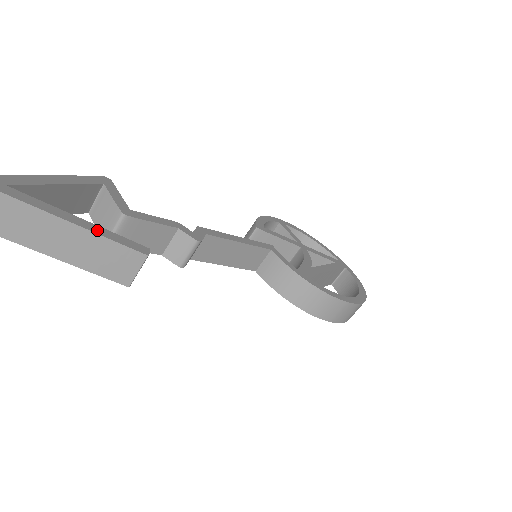
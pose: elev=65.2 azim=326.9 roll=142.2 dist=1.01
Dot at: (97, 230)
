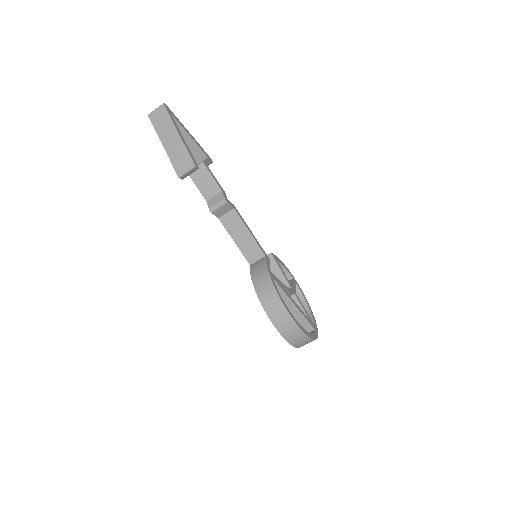
Dot at: (186, 145)
